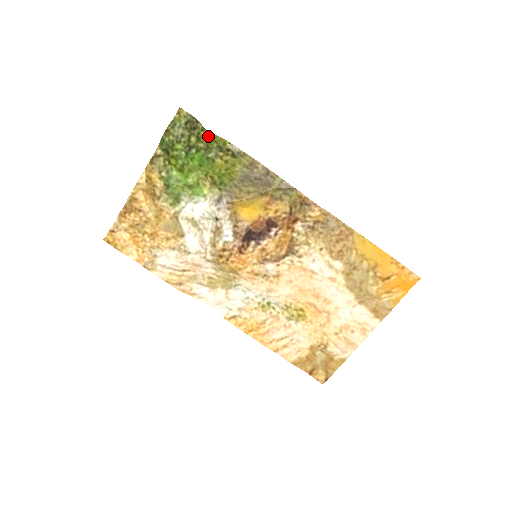
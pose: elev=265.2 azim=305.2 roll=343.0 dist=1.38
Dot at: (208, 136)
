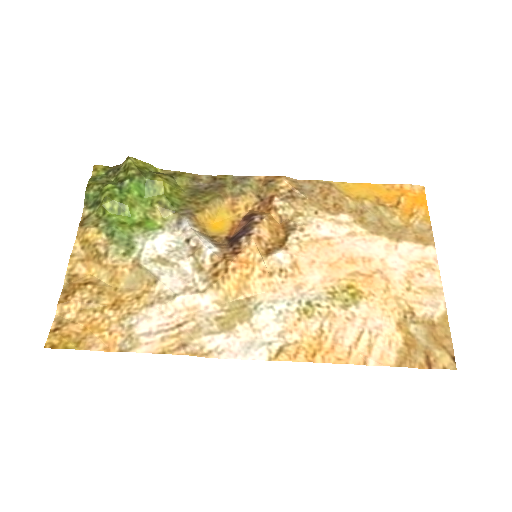
Dot at: (136, 163)
